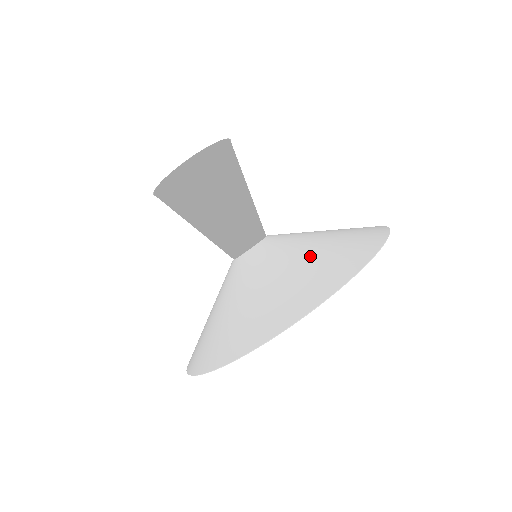
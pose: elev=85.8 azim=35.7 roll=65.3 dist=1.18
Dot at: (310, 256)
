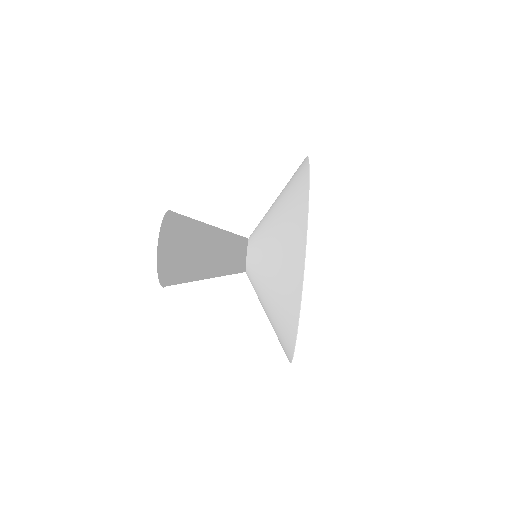
Dot at: occluded
